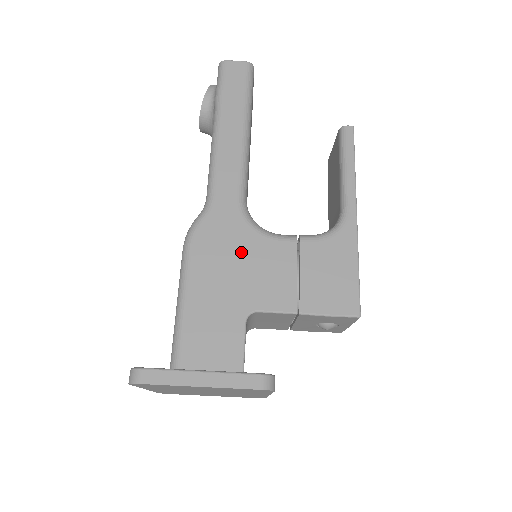
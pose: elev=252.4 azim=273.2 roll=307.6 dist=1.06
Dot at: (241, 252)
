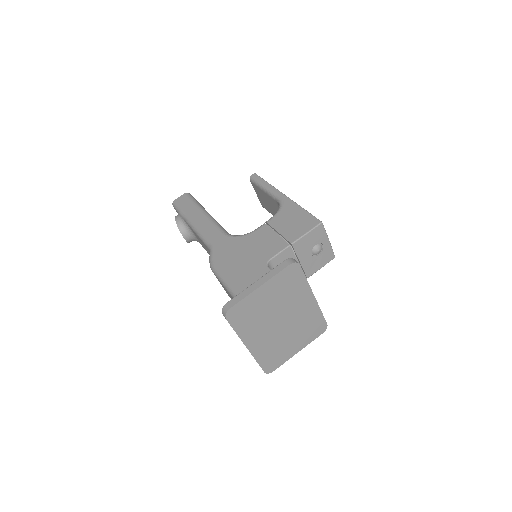
Dot at: (242, 248)
